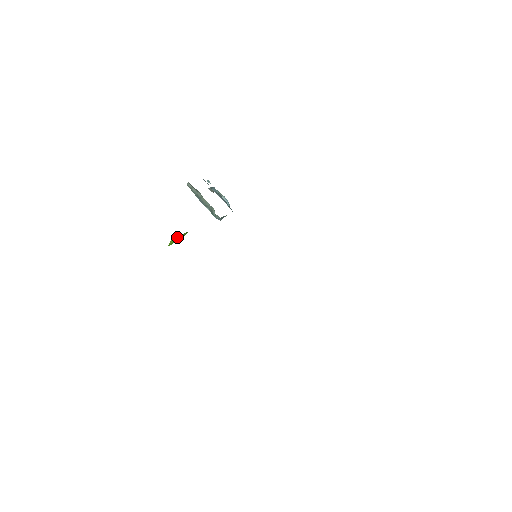
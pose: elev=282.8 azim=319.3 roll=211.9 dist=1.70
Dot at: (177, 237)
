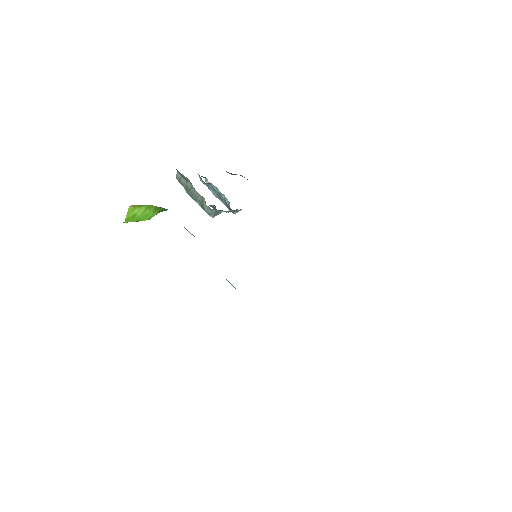
Dot at: (140, 210)
